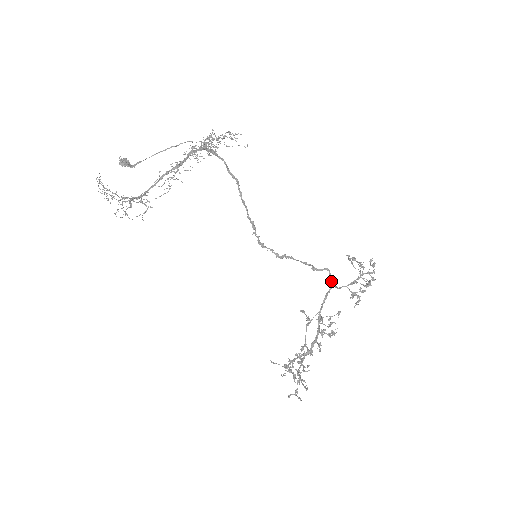
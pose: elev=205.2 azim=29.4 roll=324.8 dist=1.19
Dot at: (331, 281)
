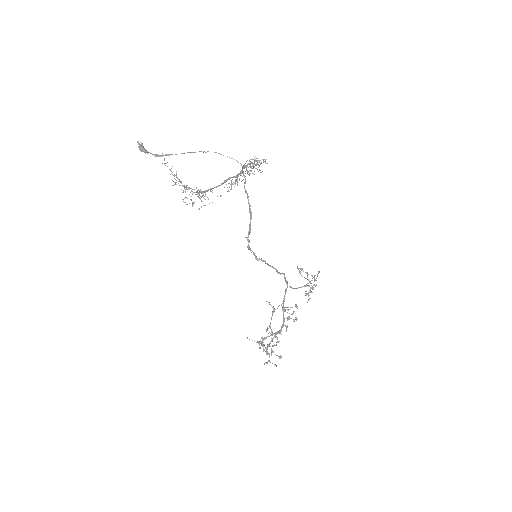
Dot at: (287, 282)
